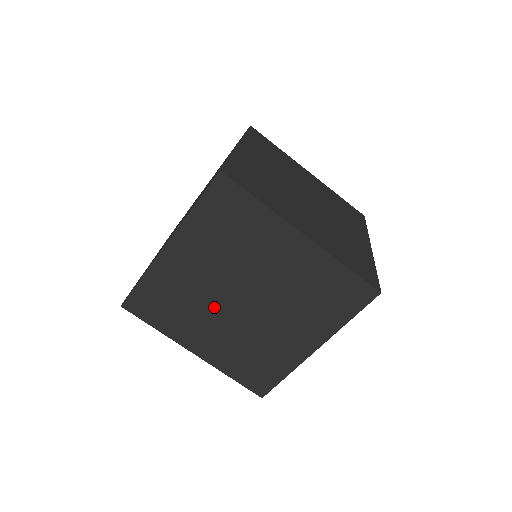
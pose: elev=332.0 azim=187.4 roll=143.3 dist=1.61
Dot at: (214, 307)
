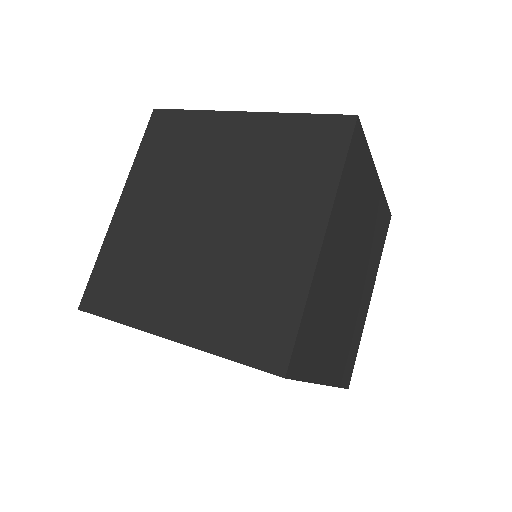
Dot at: occluded
